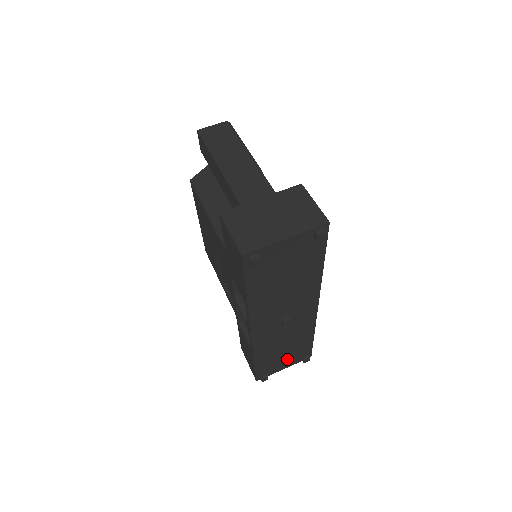
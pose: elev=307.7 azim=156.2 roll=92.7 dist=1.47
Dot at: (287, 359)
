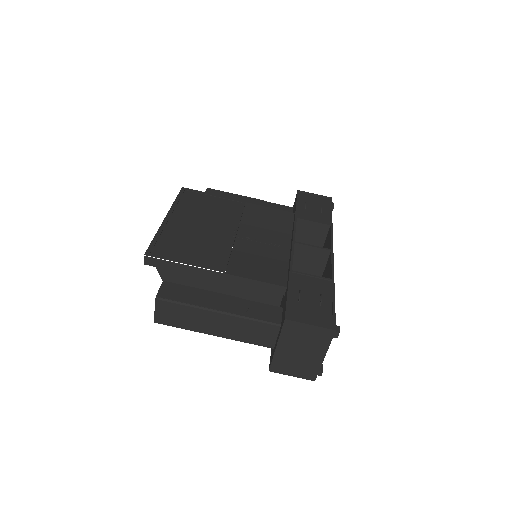
Dot at: occluded
